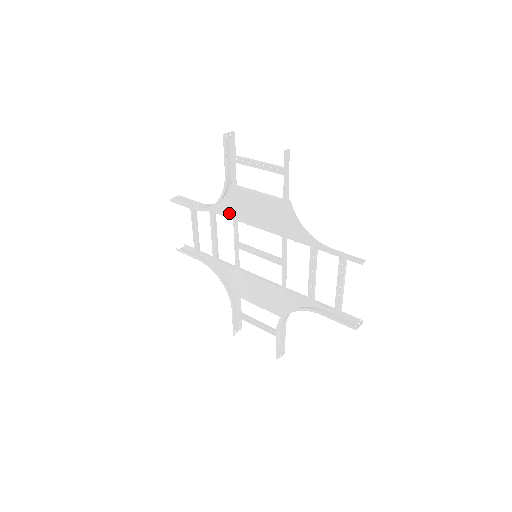
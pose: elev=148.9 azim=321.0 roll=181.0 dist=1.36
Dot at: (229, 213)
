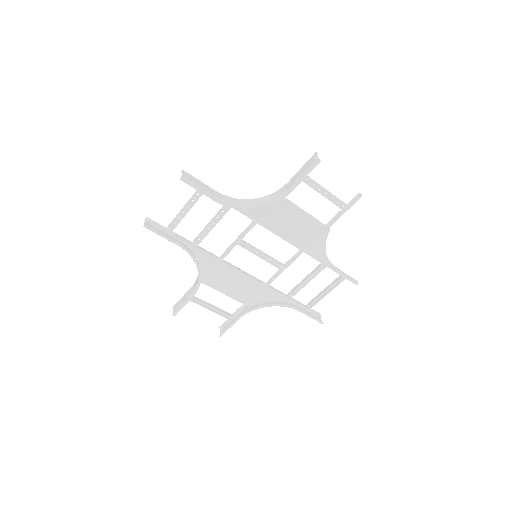
Dot at: (255, 215)
